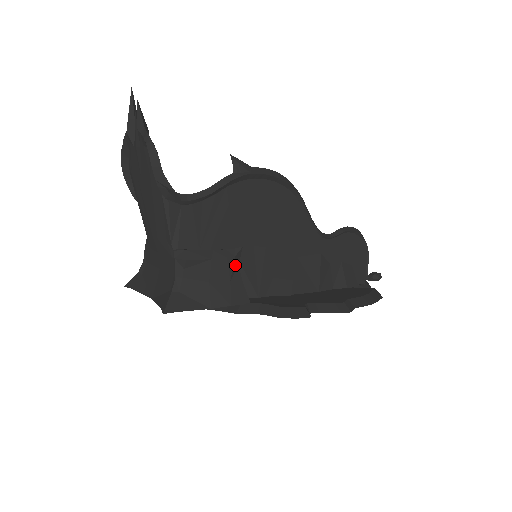
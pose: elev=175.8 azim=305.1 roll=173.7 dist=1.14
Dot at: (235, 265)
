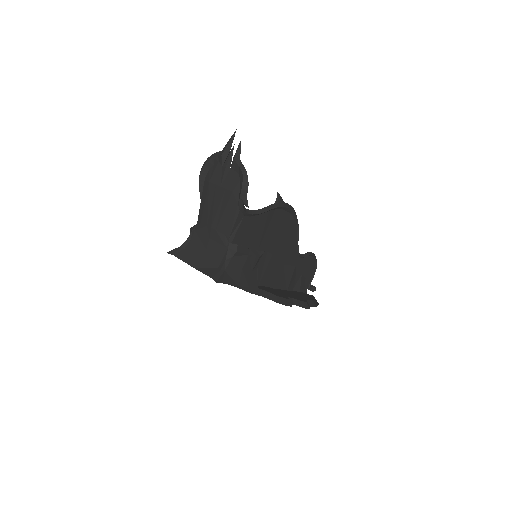
Dot at: (257, 262)
